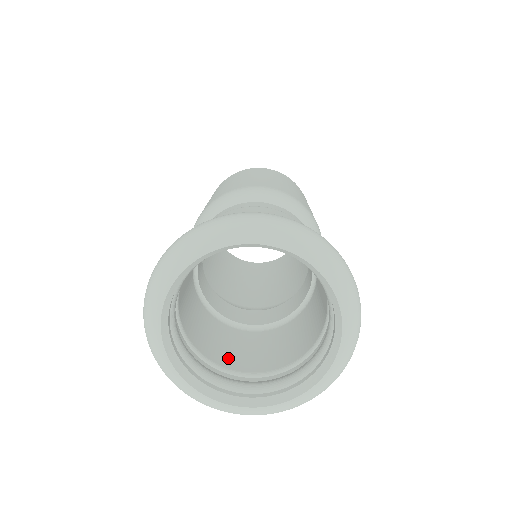
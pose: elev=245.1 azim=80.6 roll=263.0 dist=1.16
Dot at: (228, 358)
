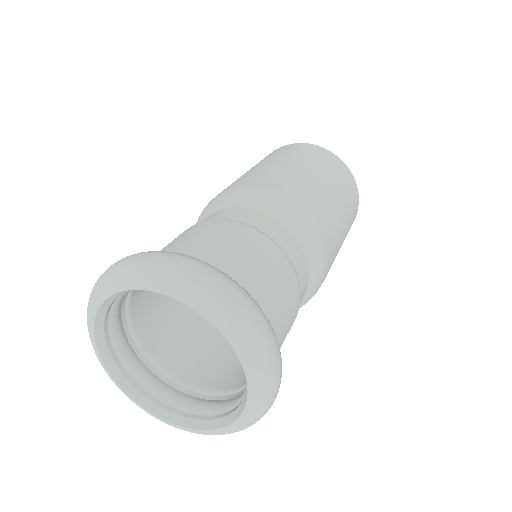
Dot at: (195, 370)
